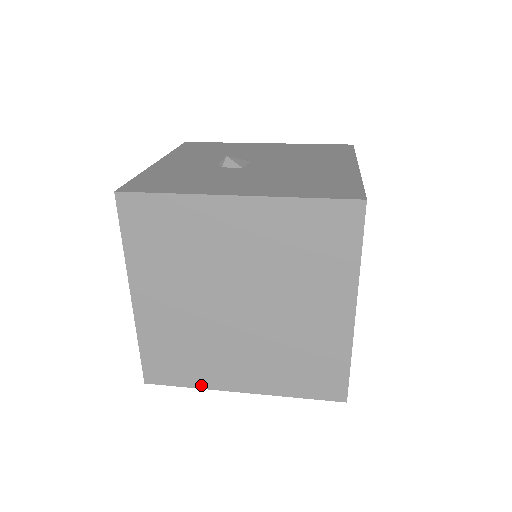
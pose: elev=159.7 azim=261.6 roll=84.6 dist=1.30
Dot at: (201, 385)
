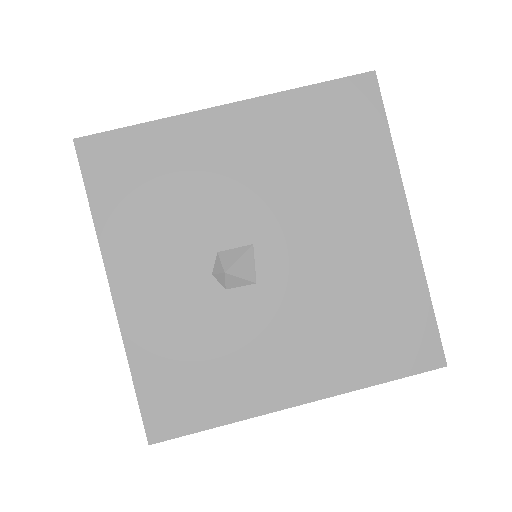
Dot at: occluded
